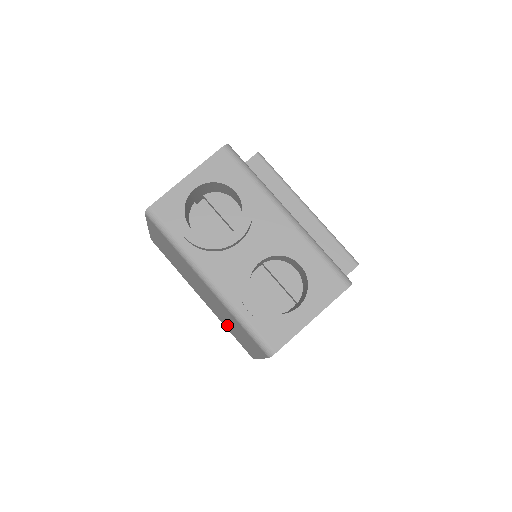
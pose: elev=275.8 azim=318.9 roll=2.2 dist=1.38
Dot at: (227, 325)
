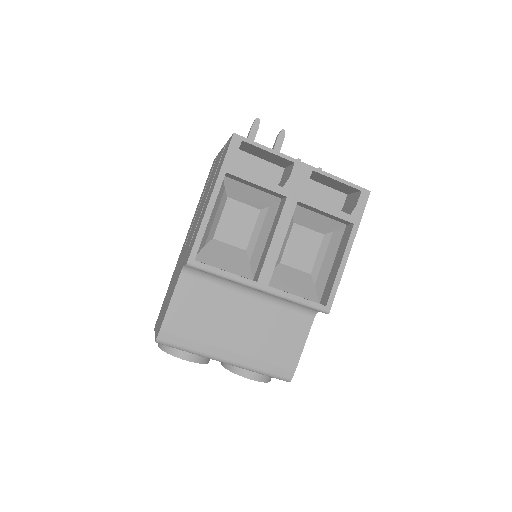
Dot at: occluded
